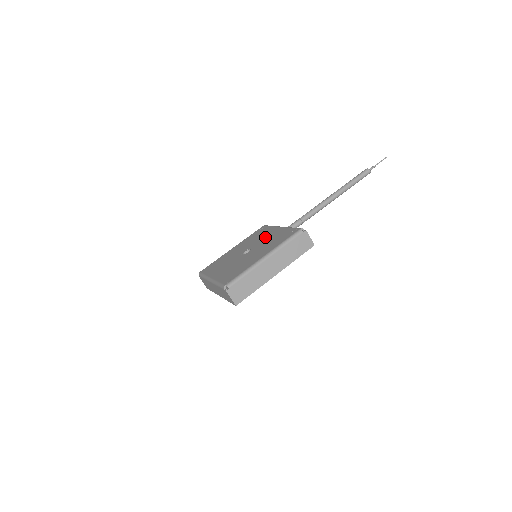
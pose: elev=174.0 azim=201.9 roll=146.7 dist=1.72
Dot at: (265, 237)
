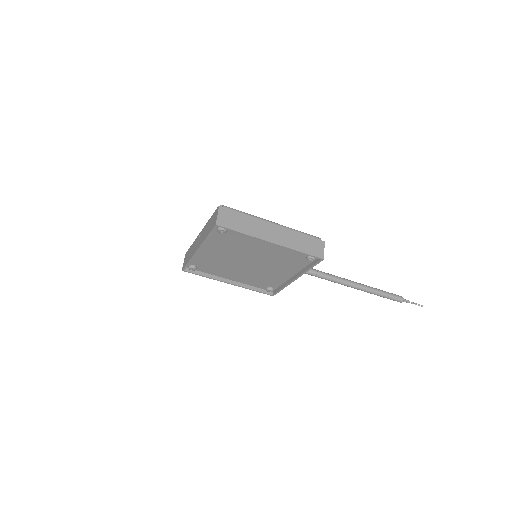
Dot at: occluded
